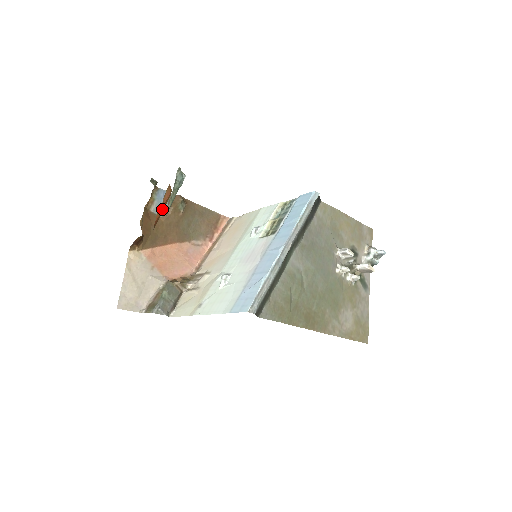
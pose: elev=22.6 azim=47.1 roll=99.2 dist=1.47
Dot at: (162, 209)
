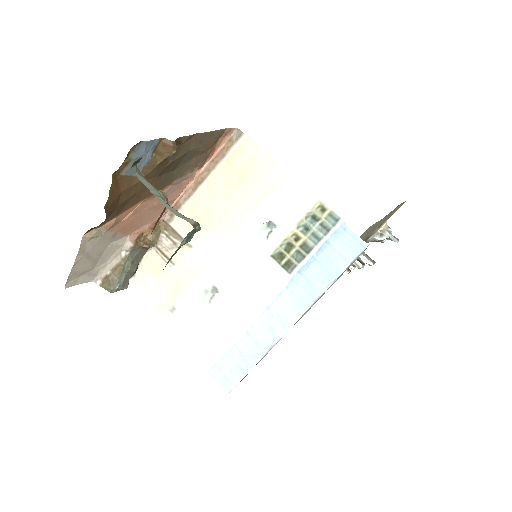
Dot at: occluded
